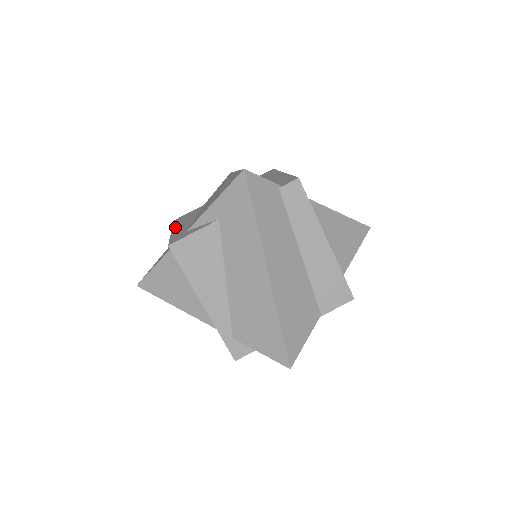
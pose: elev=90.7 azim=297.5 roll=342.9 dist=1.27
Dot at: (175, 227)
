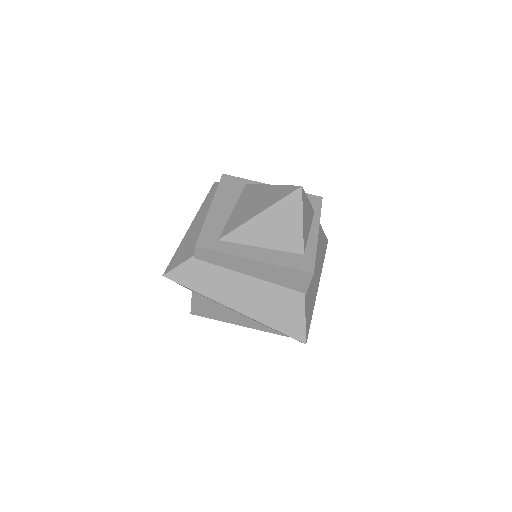
Dot at: occluded
